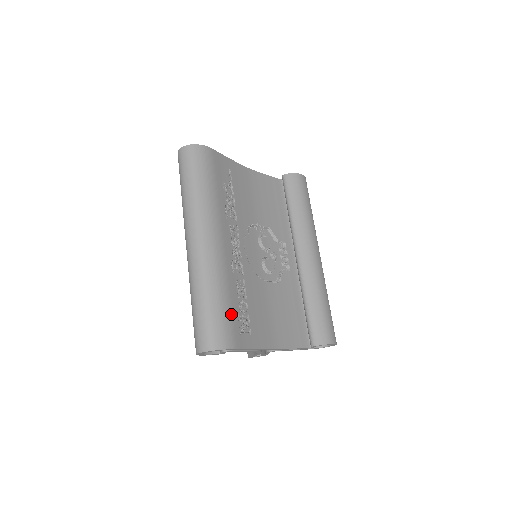
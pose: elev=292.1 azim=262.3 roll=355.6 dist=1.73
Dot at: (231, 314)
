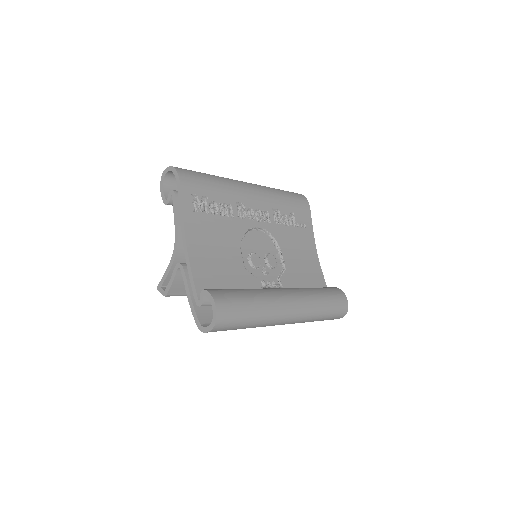
Dot at: (205, 188)
